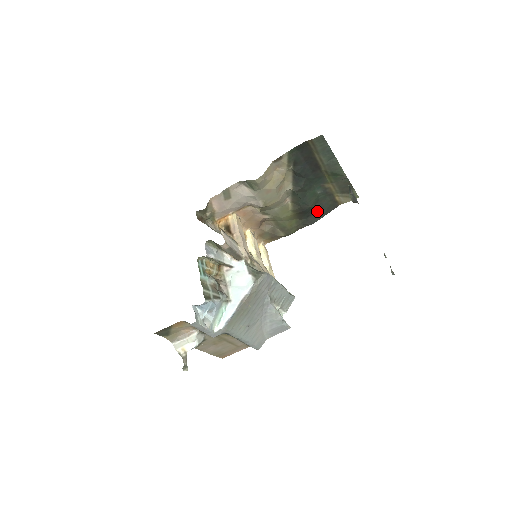
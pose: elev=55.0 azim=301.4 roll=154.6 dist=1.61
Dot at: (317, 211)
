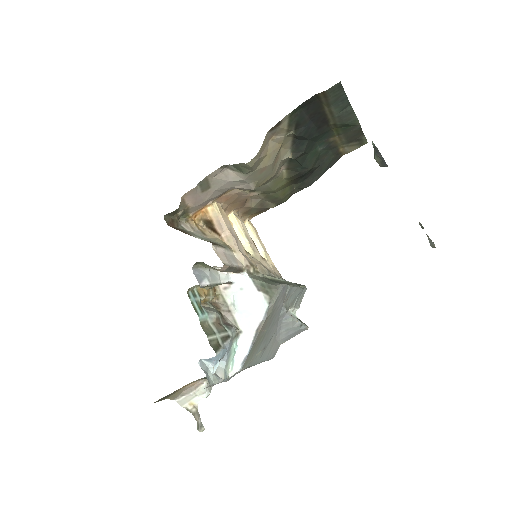
Dot at: (316, 170)
